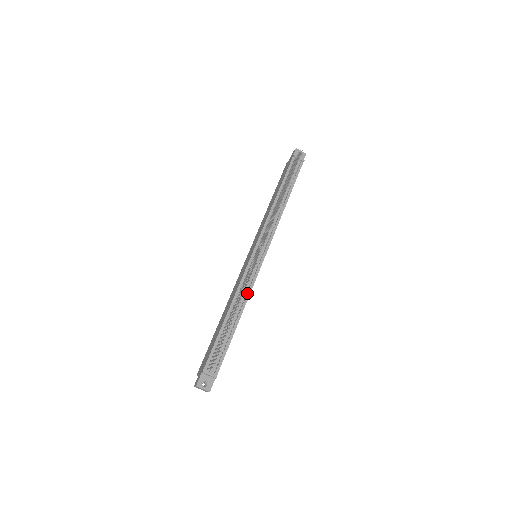
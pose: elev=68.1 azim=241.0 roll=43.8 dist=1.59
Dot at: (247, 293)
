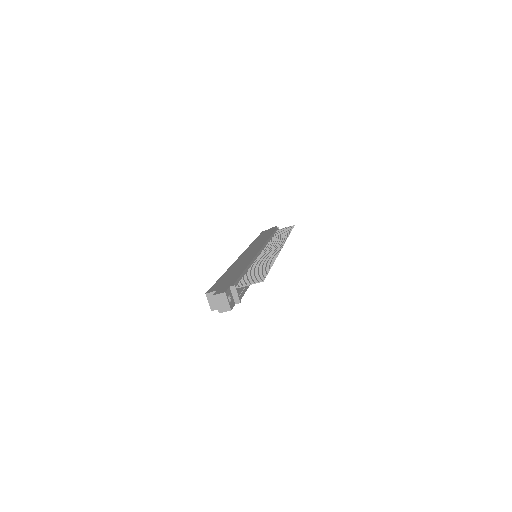
Dot at: occluded
